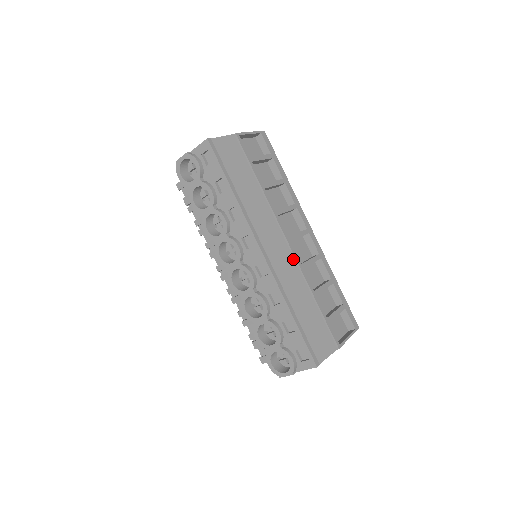
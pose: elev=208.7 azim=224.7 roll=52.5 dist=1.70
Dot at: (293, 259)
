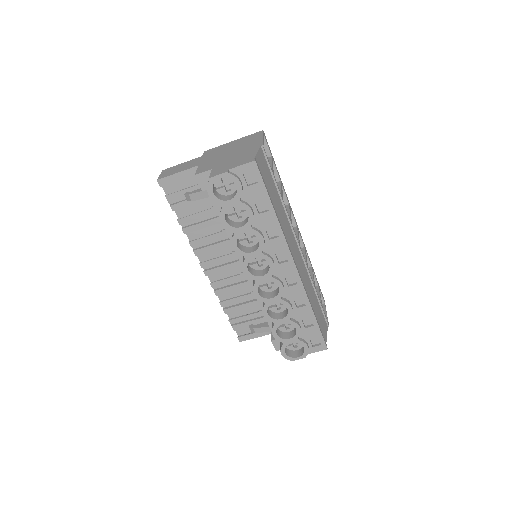
Dot at: (303, 262)
